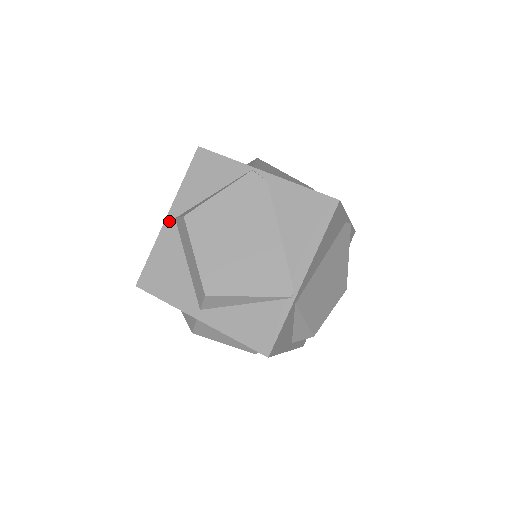
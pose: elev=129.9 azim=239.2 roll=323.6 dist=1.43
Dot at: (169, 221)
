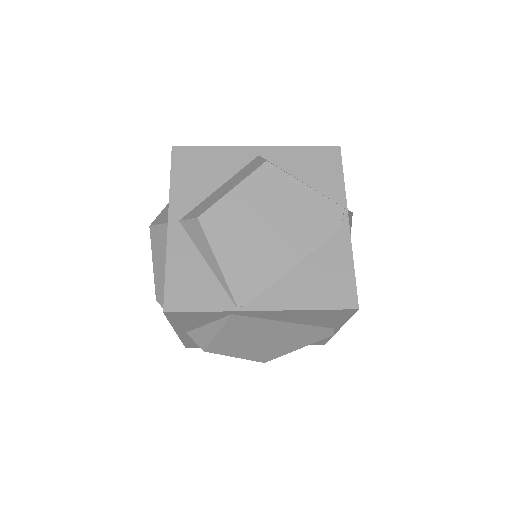
Dot at: (253, 151)
